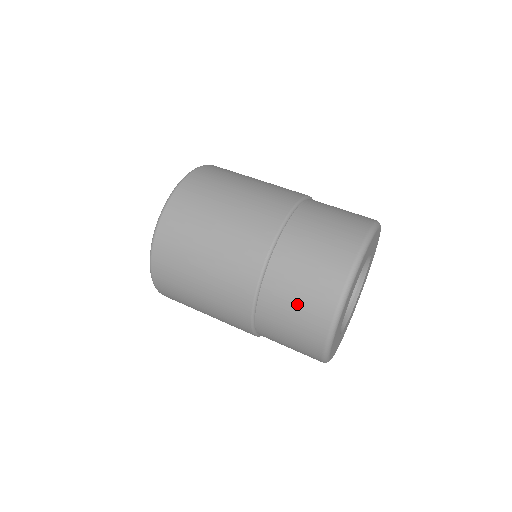
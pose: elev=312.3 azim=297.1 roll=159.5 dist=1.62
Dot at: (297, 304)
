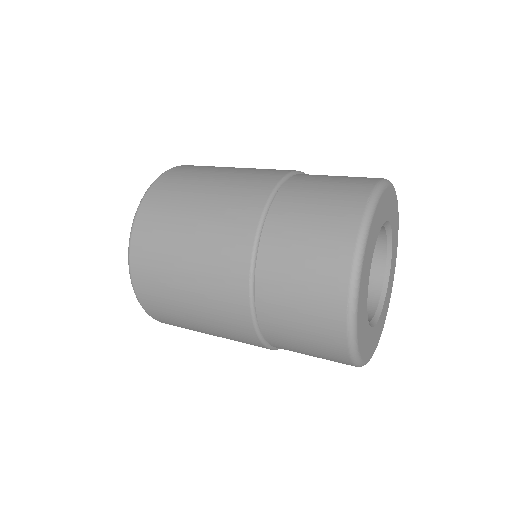
Dot at: (303, 332)
